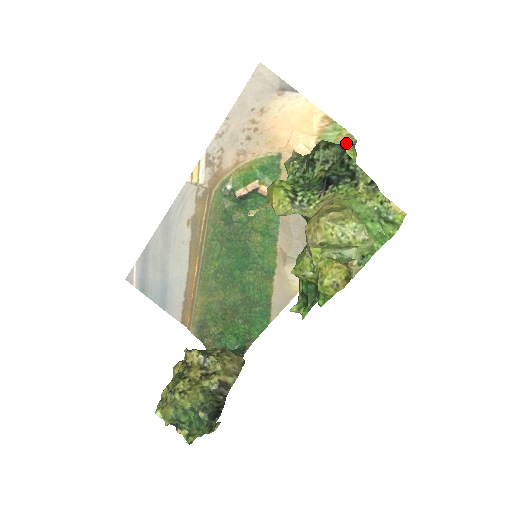
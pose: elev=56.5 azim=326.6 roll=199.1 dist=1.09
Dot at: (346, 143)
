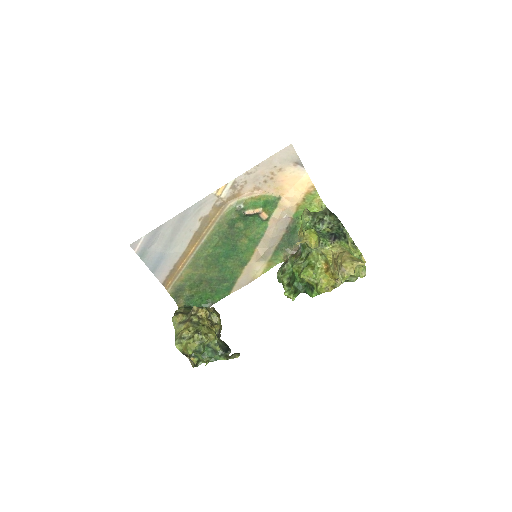
Dot at: (317, 203)
